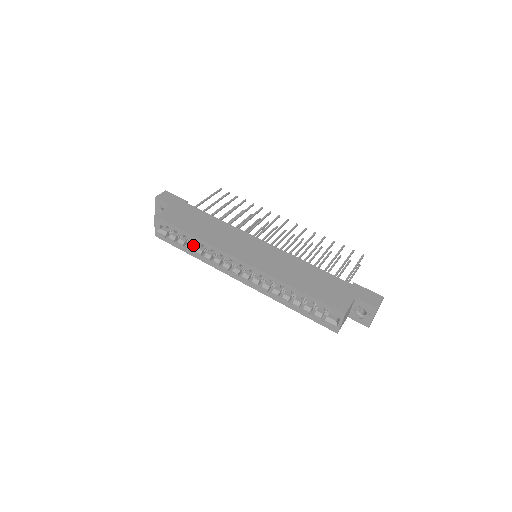
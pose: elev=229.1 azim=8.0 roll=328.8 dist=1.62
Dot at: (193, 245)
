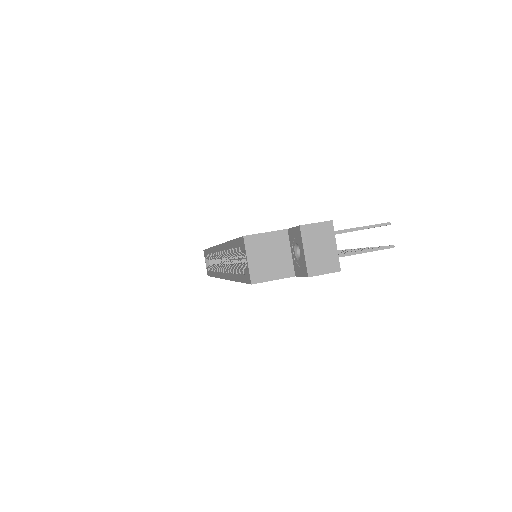
Dot at: occluded
